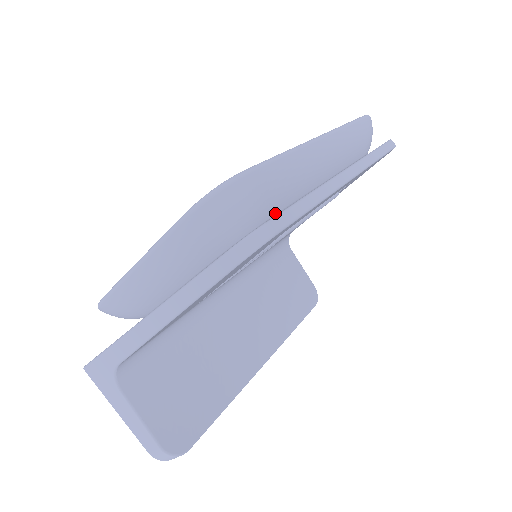
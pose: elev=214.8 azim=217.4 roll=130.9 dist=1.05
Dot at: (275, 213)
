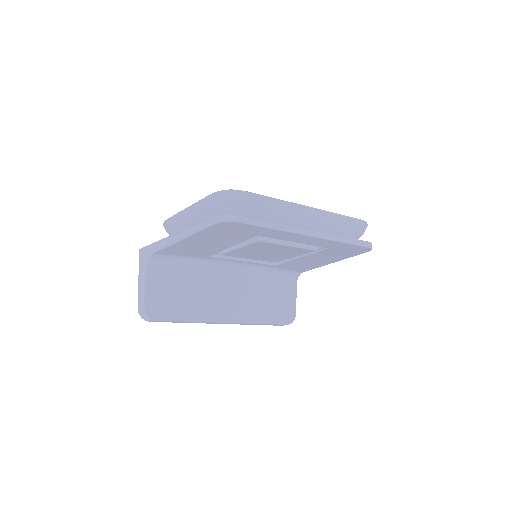
Dot at: occluded
